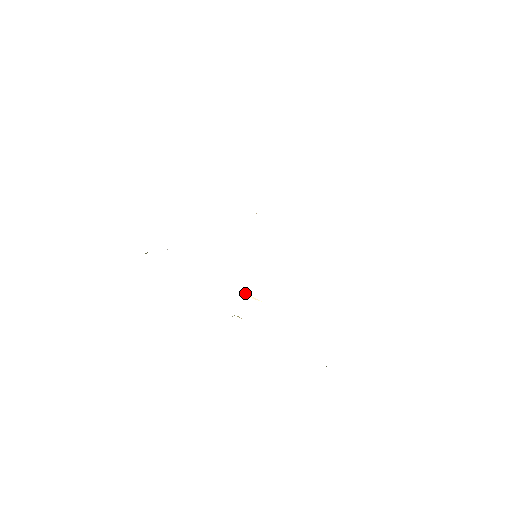
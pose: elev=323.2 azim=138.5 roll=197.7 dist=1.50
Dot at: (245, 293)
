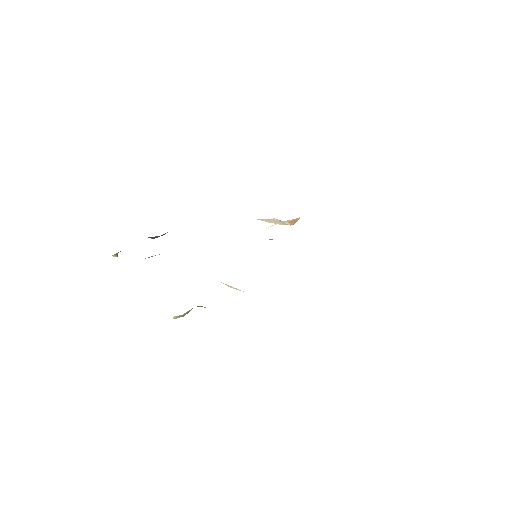
Dot at: (223, 283)
